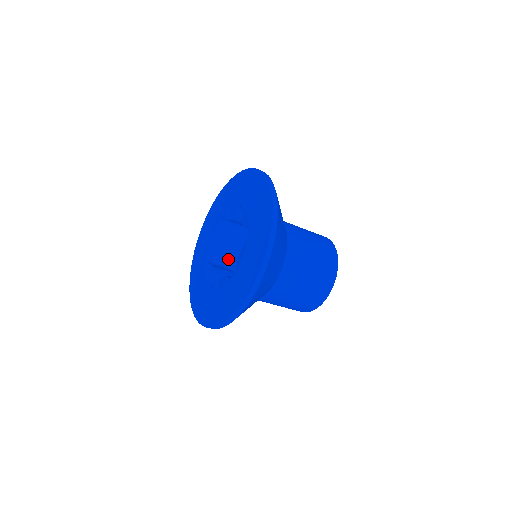
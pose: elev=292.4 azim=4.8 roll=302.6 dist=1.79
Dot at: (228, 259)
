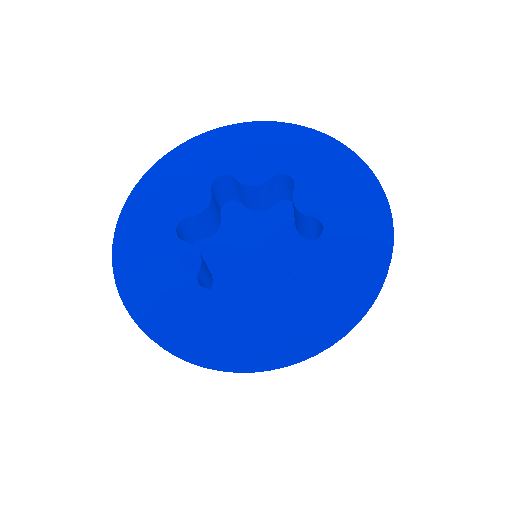
Dot at: (236, 197)
